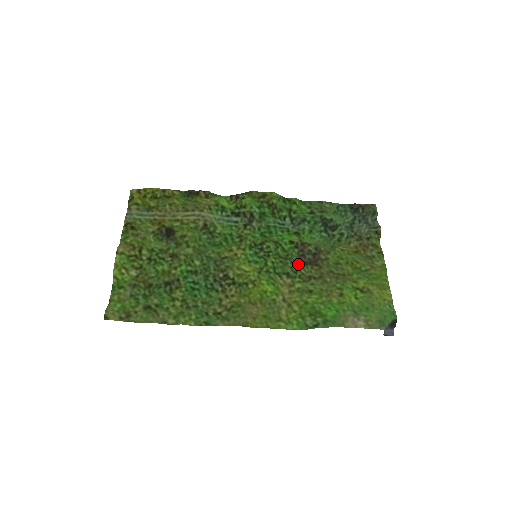
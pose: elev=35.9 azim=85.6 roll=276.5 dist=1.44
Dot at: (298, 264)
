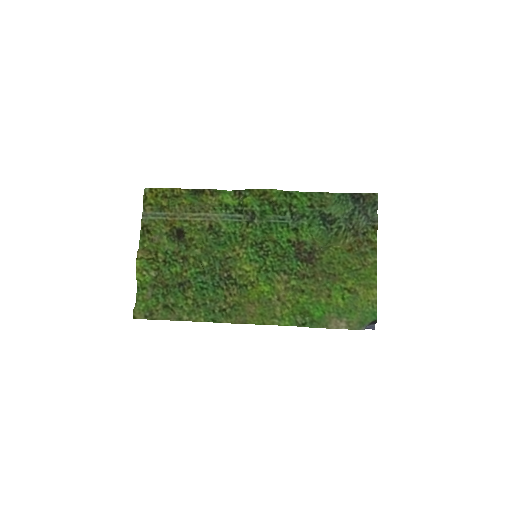
Dot at: (294, 262)
